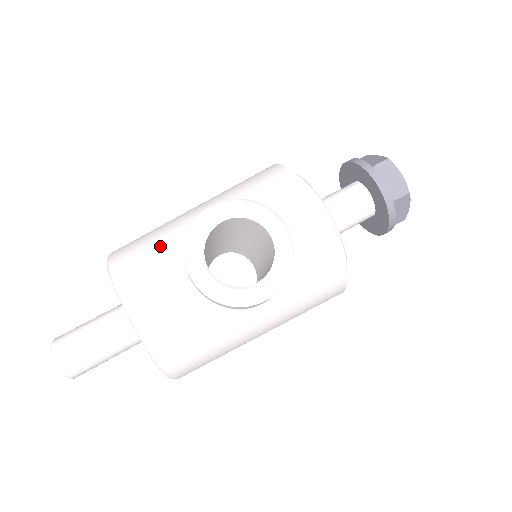
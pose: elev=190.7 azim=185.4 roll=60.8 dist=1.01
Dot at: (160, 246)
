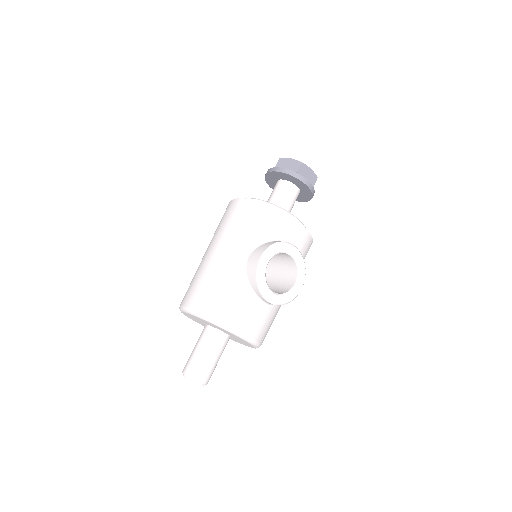
Dot at: (234, 293)
